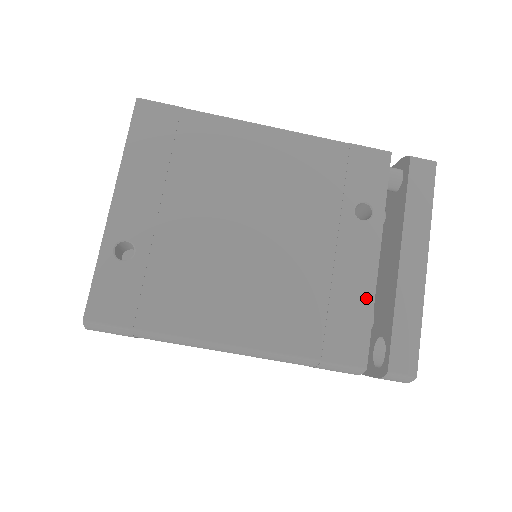
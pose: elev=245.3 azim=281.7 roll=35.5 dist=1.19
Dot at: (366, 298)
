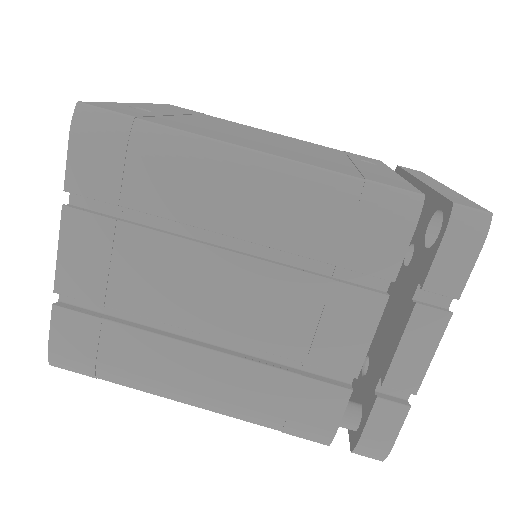
Dot at: (397, 178)
